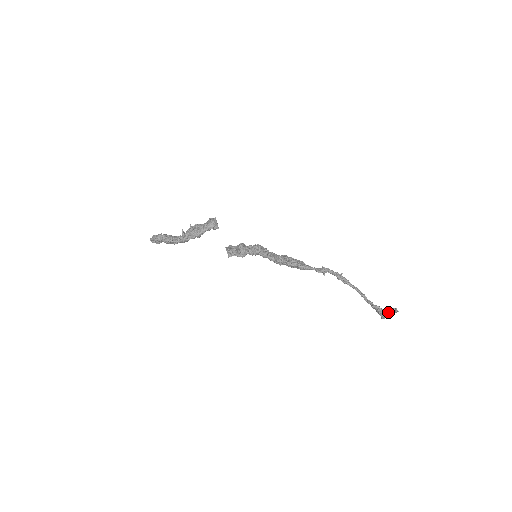
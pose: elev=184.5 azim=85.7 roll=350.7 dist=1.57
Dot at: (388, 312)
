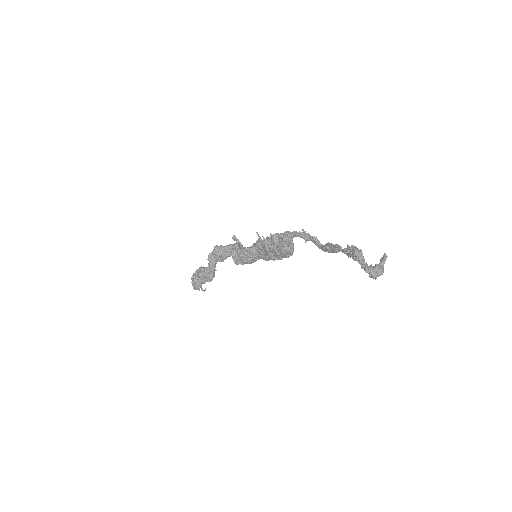
Dot at: (377, 266)
